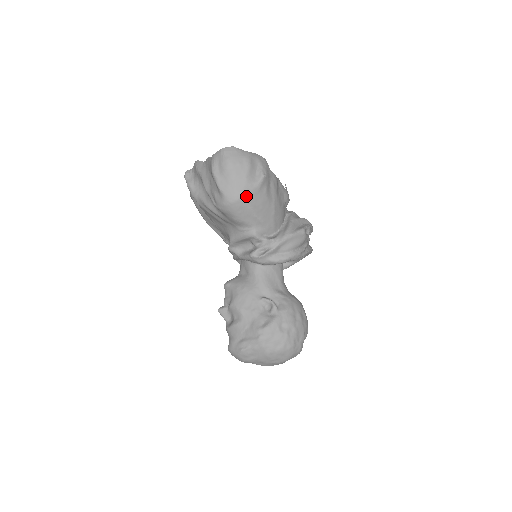
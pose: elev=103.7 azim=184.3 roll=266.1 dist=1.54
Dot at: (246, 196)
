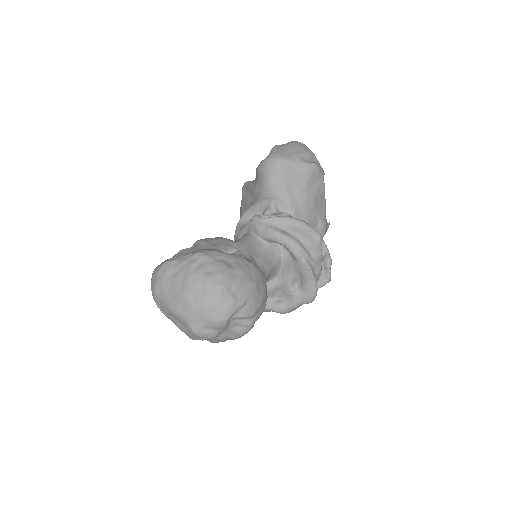
Dot at: (289, 161)
